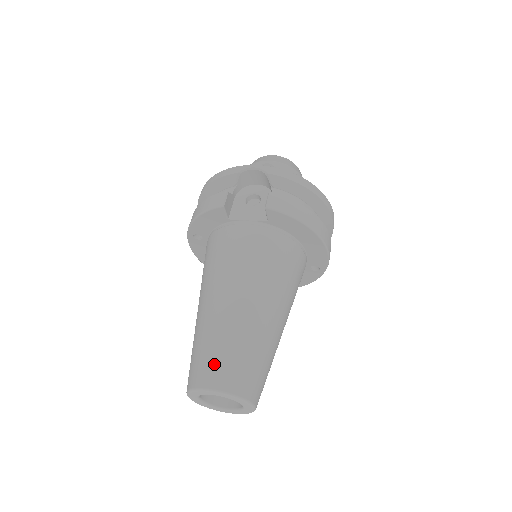
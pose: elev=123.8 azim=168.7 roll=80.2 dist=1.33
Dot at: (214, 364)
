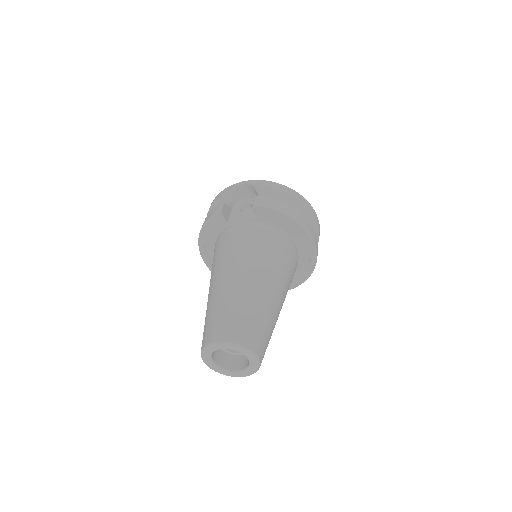
Dot at: (219, 323)
